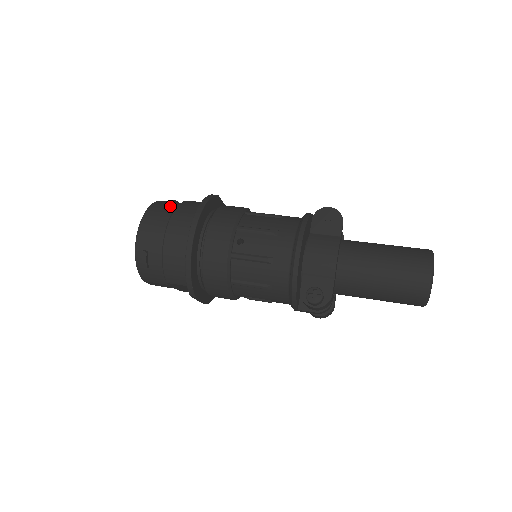
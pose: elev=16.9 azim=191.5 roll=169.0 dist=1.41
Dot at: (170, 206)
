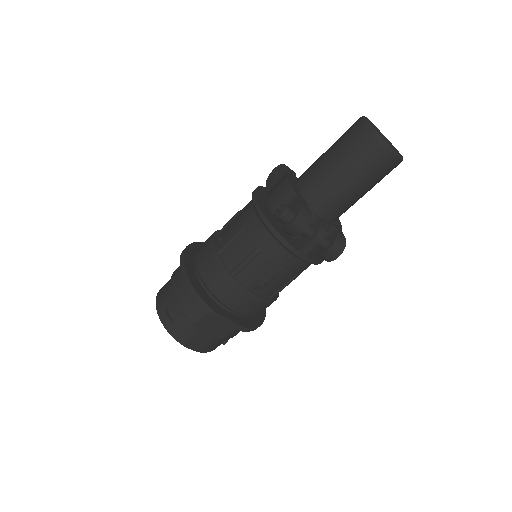
Dot at: occluded
